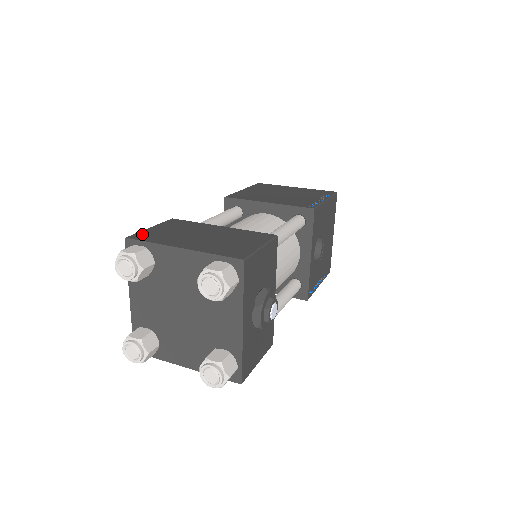
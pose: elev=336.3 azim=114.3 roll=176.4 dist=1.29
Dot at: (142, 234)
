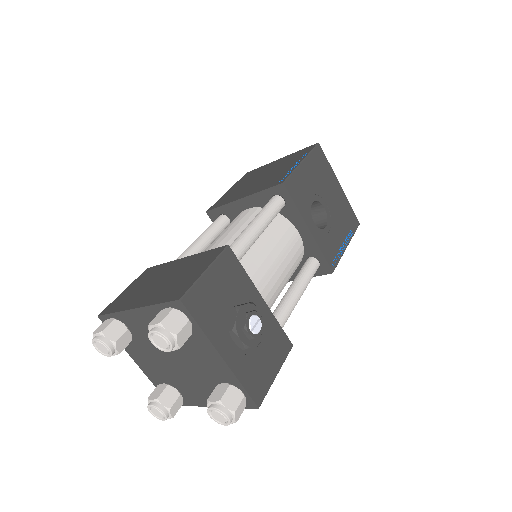
Dot at: (112, 304)
